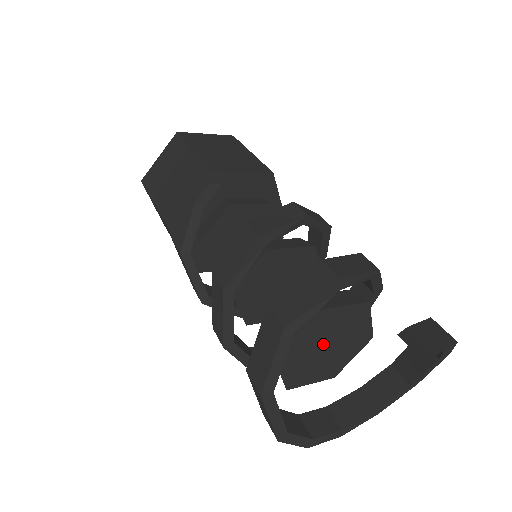
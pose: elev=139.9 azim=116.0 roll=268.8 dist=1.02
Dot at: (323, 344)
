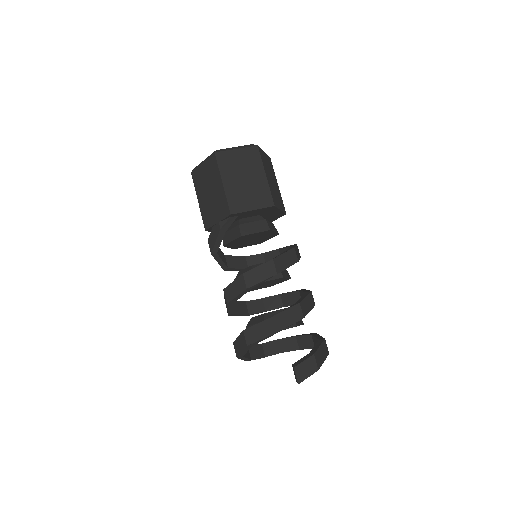
Dot at: occluded
